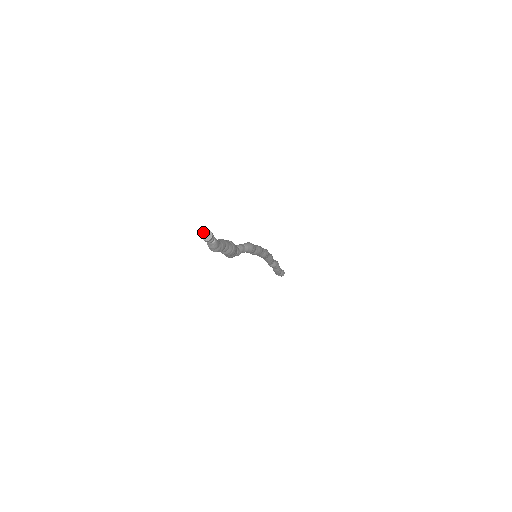
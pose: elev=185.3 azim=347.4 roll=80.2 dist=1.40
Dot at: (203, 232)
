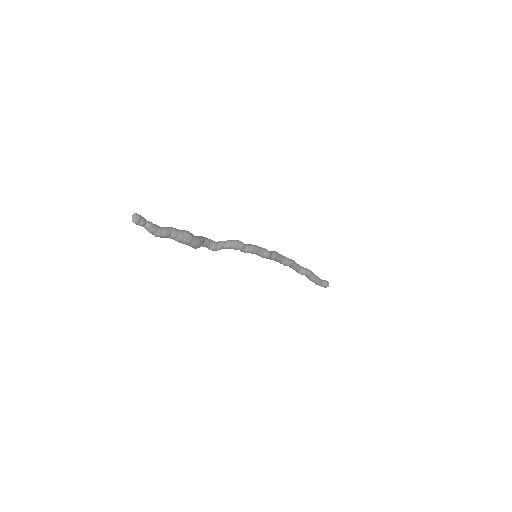
Dot at: (133, 216)
